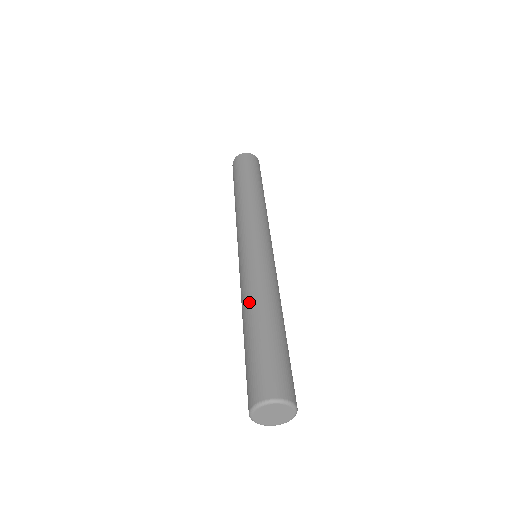
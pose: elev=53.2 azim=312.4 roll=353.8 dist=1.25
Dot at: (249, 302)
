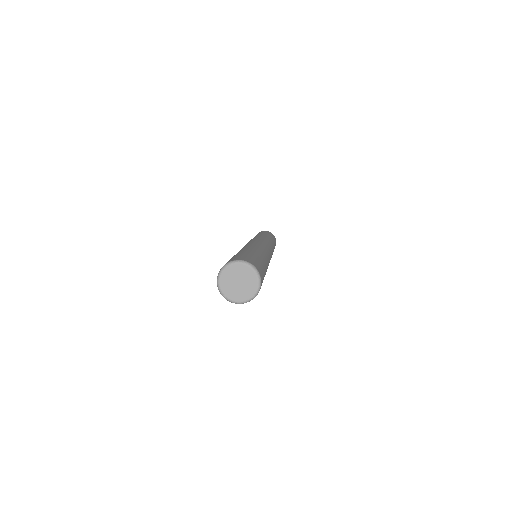
Dot at: (247, 247)
